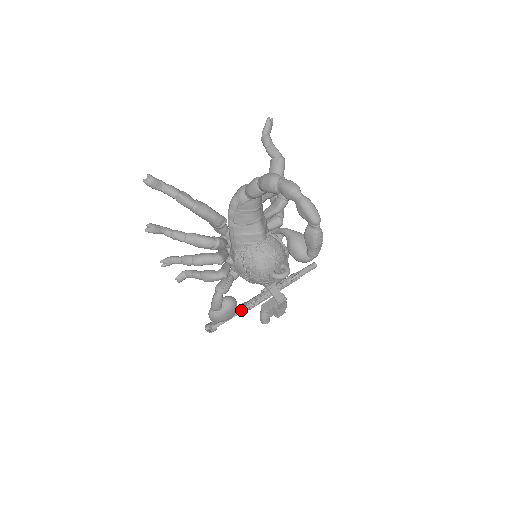
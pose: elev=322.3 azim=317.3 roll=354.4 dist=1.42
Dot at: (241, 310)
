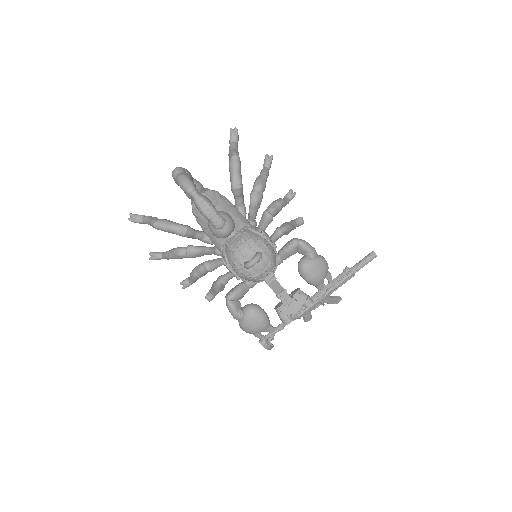
Dot at: occluded
